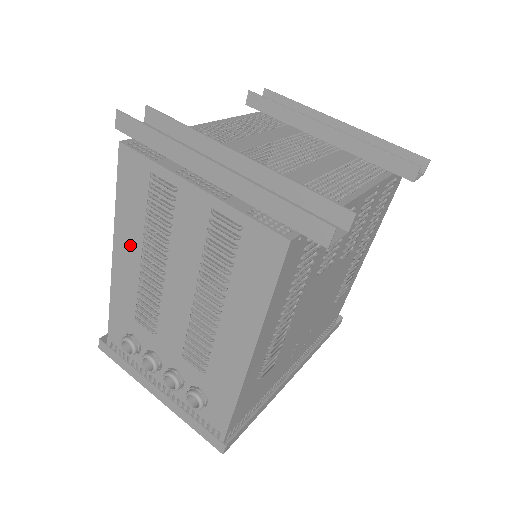
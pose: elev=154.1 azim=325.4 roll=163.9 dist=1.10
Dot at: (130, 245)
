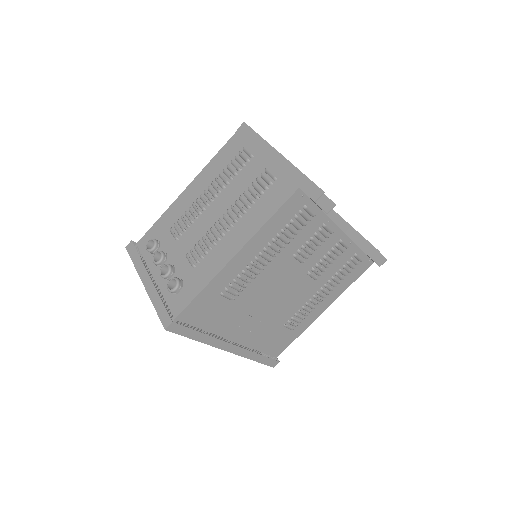
Dot at: (202, 184)
